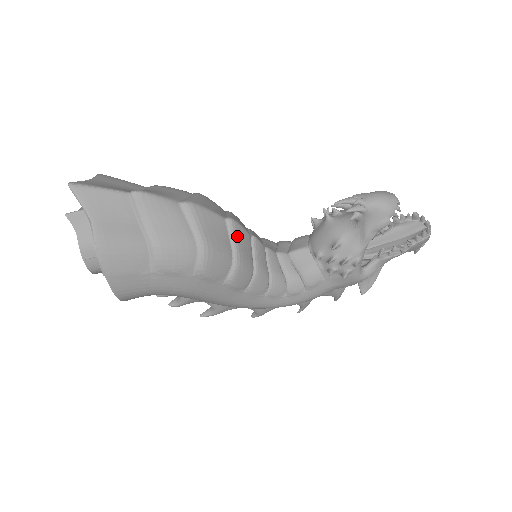
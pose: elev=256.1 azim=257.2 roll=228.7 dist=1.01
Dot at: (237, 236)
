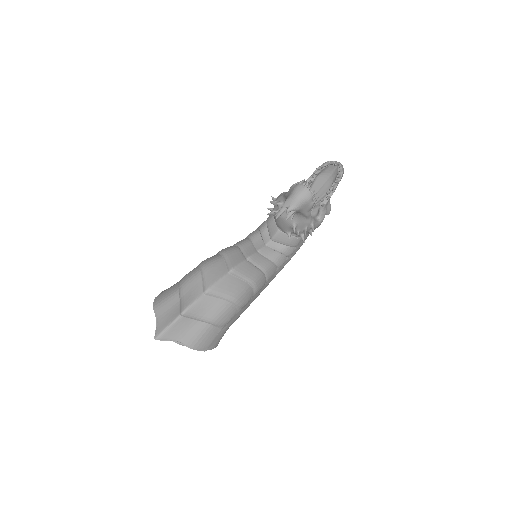
Dot at: (241, 273)
